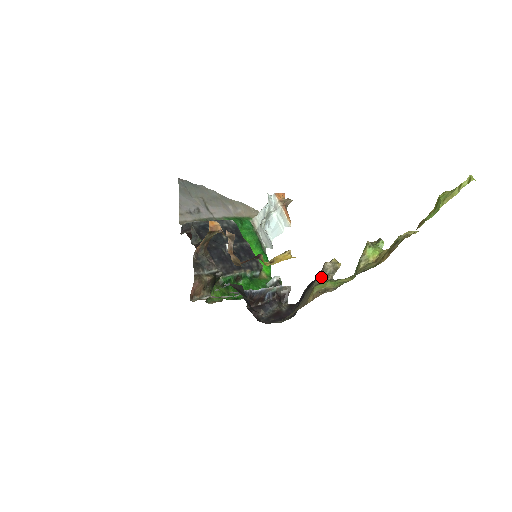
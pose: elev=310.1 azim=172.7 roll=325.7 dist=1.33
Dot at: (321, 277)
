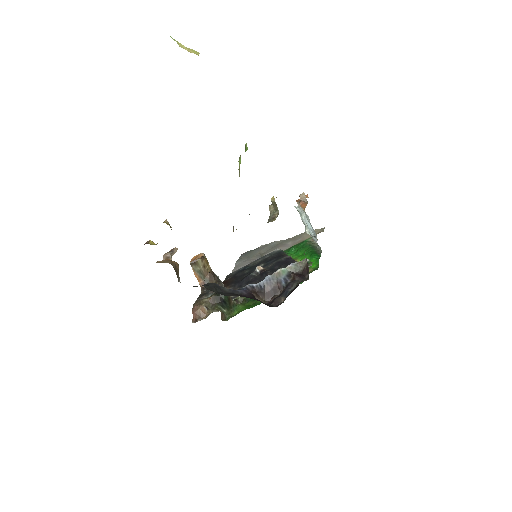
Dot at: (267, 222)
